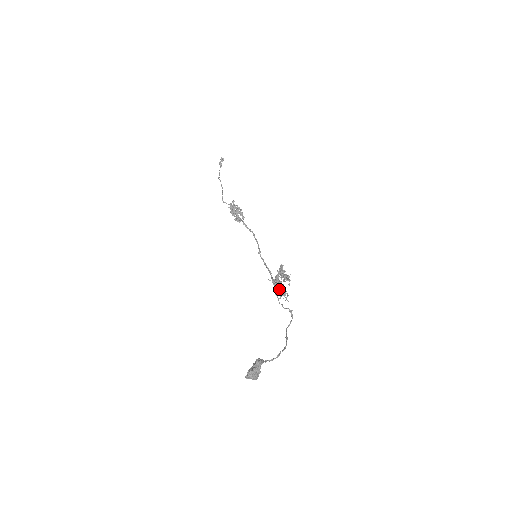
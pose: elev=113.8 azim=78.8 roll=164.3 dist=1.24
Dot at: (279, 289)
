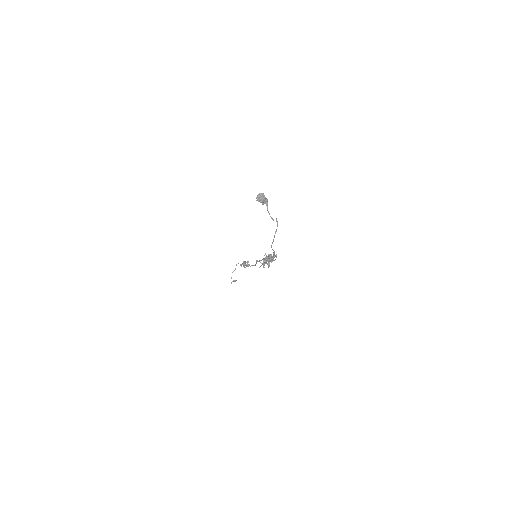
Dot at: occluded
